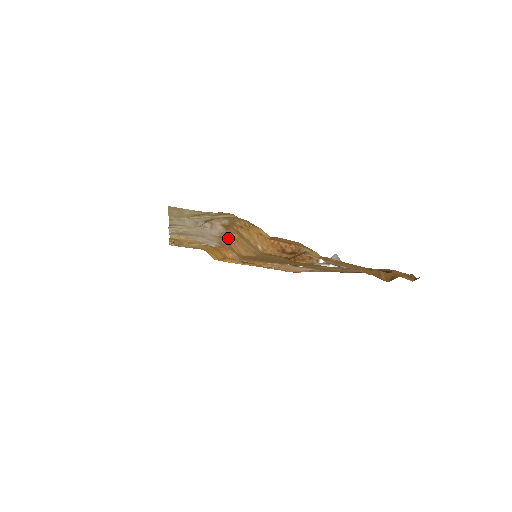
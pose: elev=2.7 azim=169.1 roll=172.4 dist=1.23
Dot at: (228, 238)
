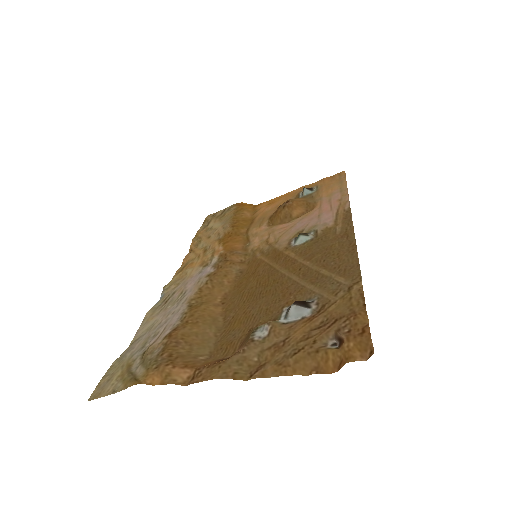
Dot at: (195, 308)
